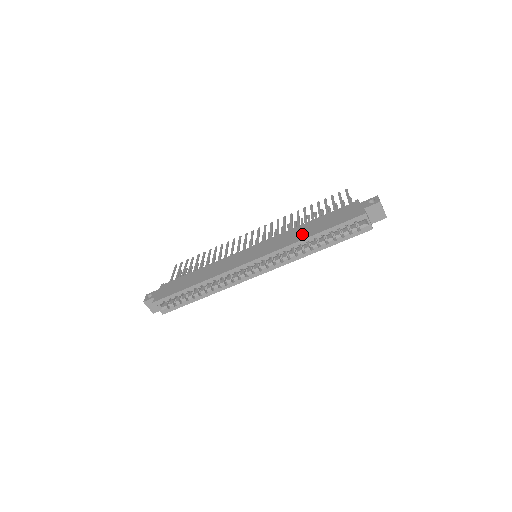
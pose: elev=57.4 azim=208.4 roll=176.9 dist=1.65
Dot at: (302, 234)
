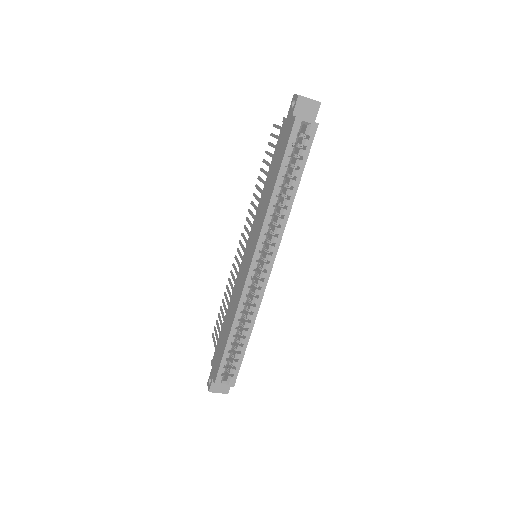
Dot at: (268, 195)
